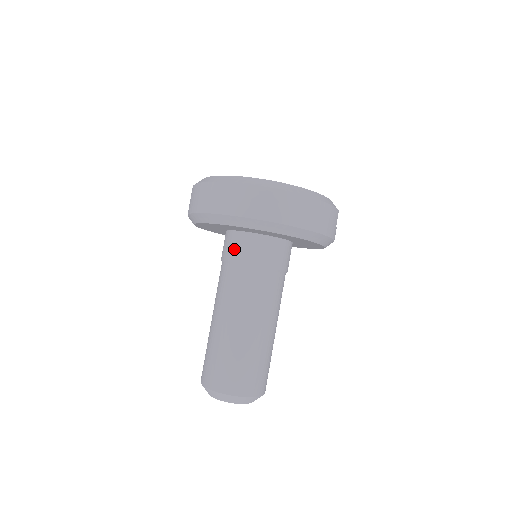
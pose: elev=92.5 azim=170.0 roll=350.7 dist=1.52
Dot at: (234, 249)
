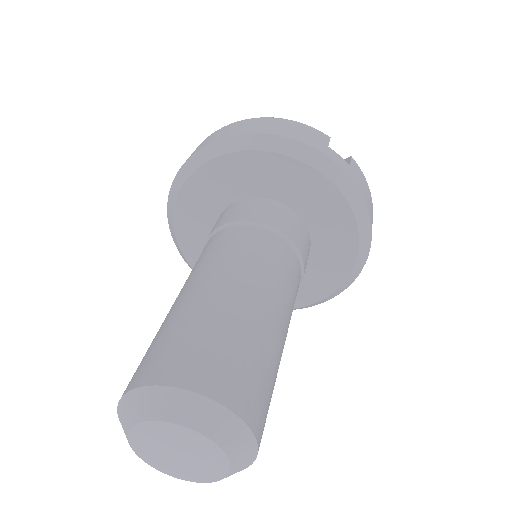
Dot at: occluded
